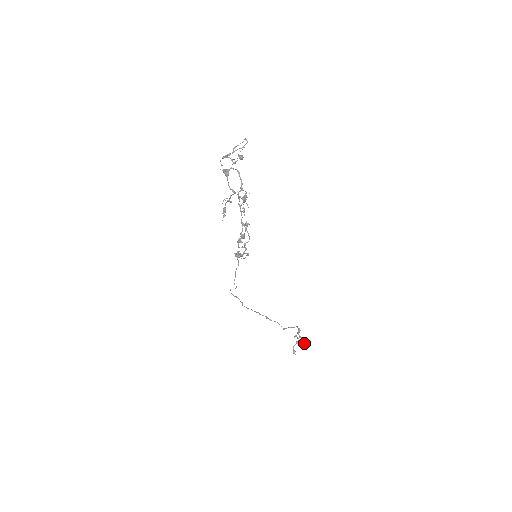
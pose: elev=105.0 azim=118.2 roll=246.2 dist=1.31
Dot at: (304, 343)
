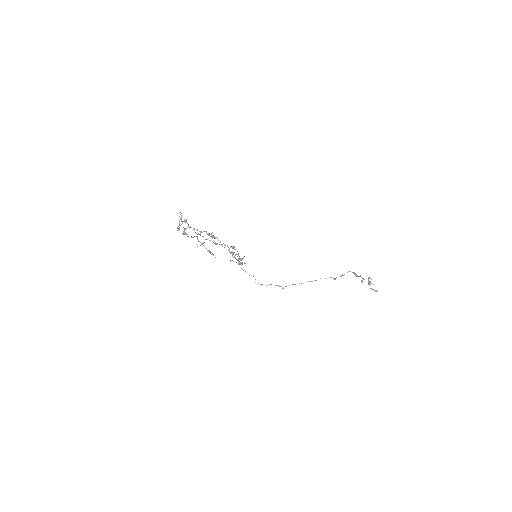
Dot at: (370, 278)
